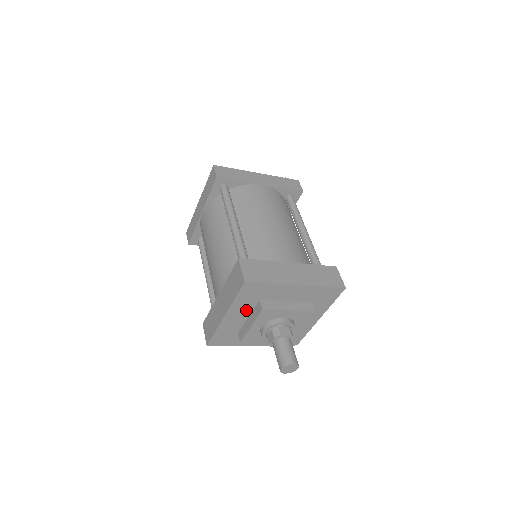
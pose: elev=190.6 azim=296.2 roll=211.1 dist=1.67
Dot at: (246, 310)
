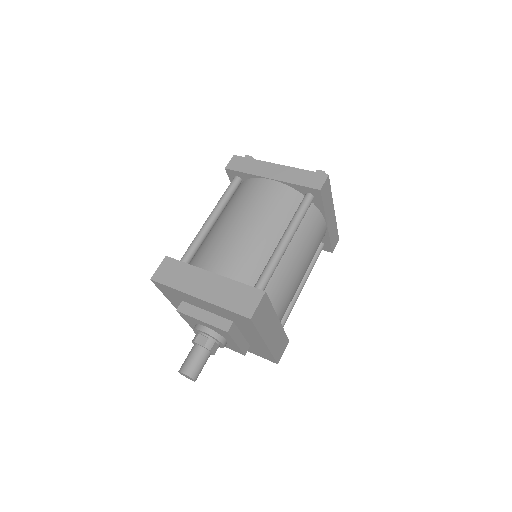
Dot at: (215, 311)
